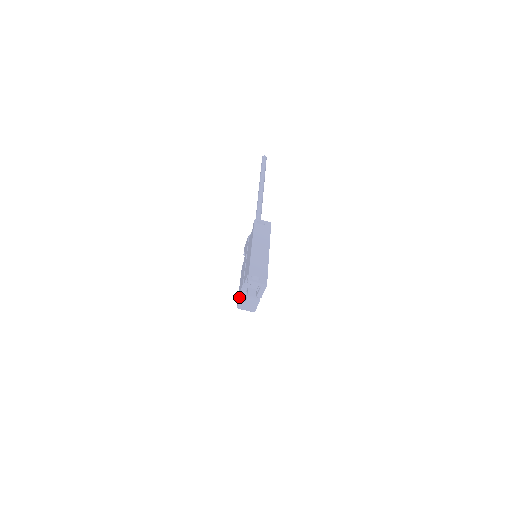
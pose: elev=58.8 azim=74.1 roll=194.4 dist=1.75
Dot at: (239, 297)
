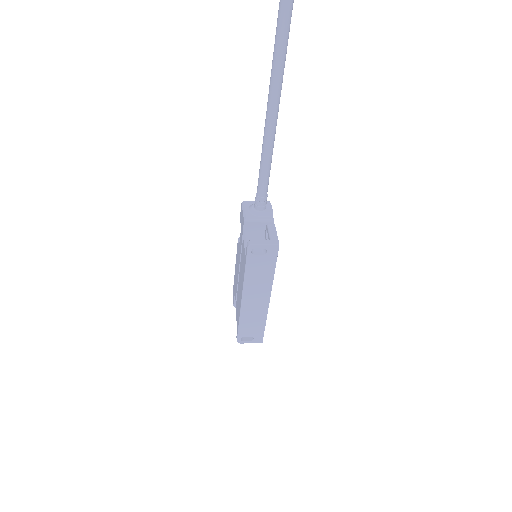
Dot at: (233, 299)
